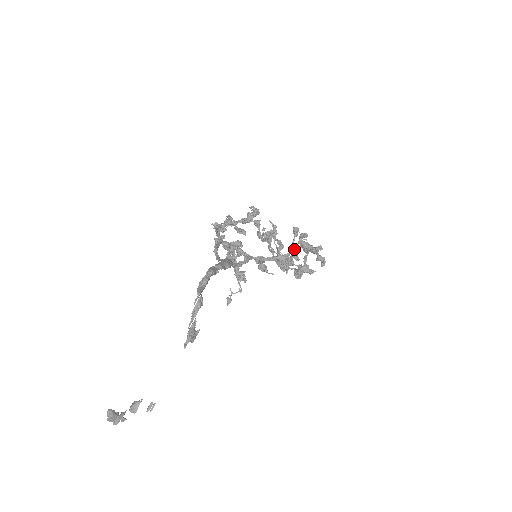
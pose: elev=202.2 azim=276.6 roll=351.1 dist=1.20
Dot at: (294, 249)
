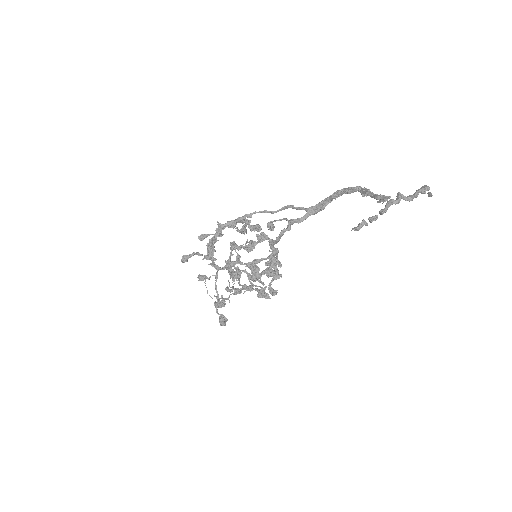
Dot at: occluded
